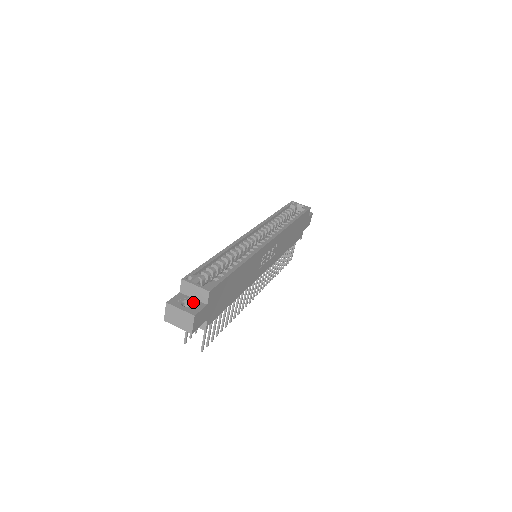
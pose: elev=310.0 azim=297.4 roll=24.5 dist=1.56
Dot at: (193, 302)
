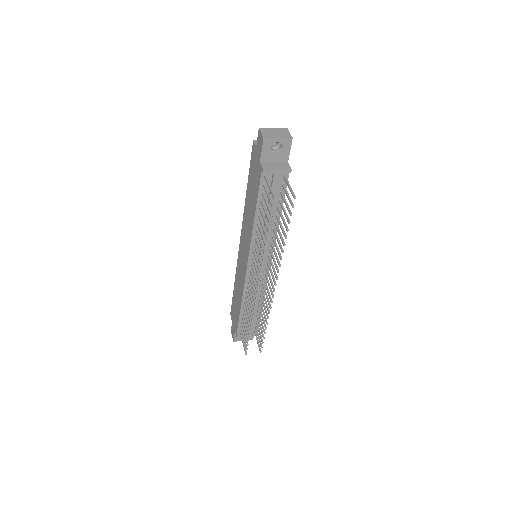
Dot at: occluded
